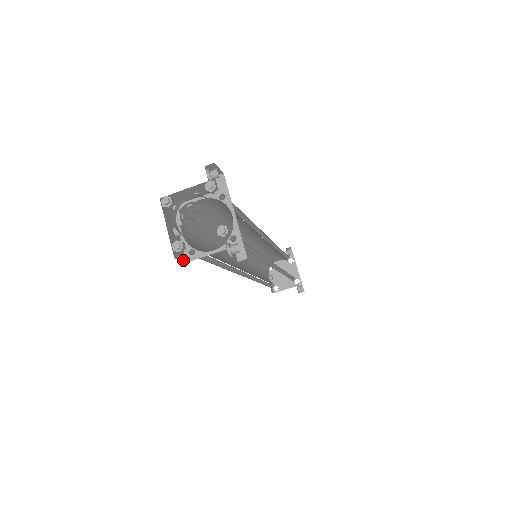
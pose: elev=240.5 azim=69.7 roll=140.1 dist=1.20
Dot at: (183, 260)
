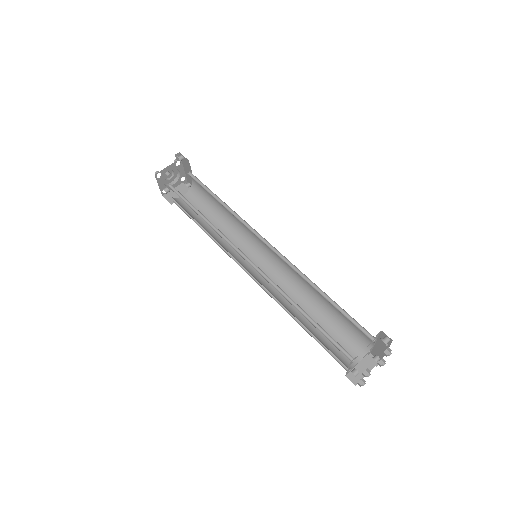
Dot at: occluded
